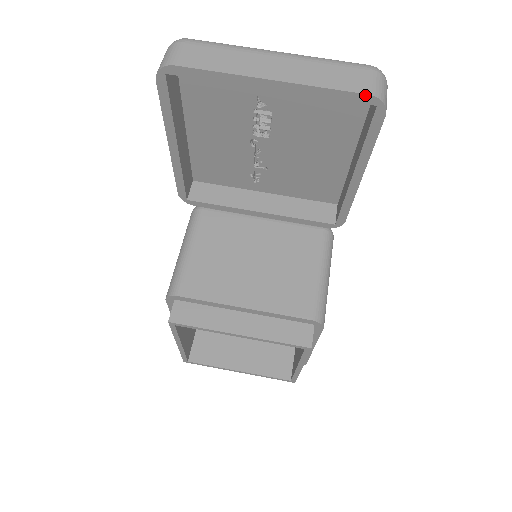
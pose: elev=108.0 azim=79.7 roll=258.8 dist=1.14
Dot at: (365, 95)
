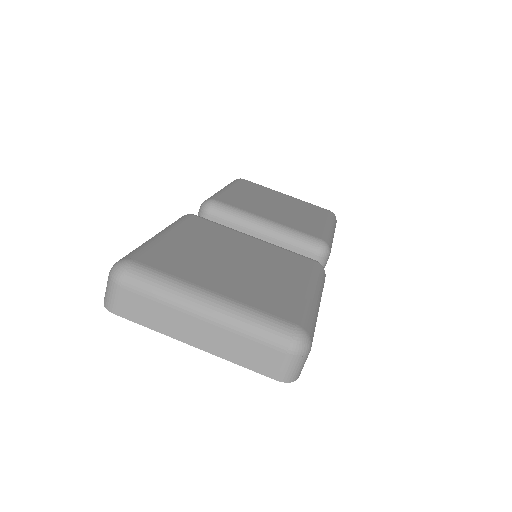
Dot at: (274, 378)
